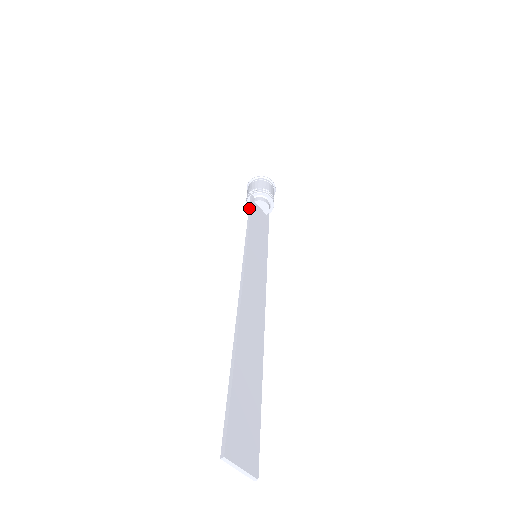
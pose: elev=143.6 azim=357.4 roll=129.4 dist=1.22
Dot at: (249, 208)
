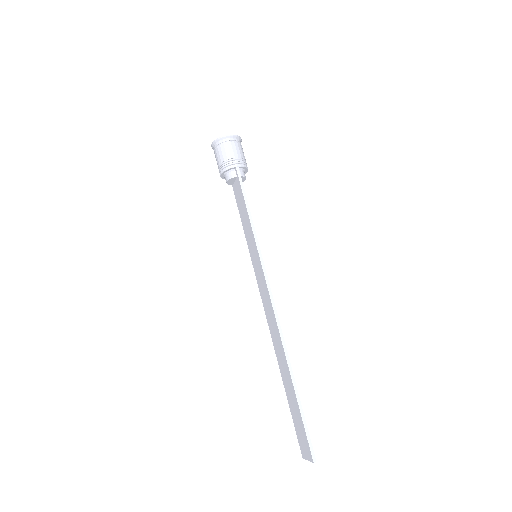
Dot at: (243, 190)
